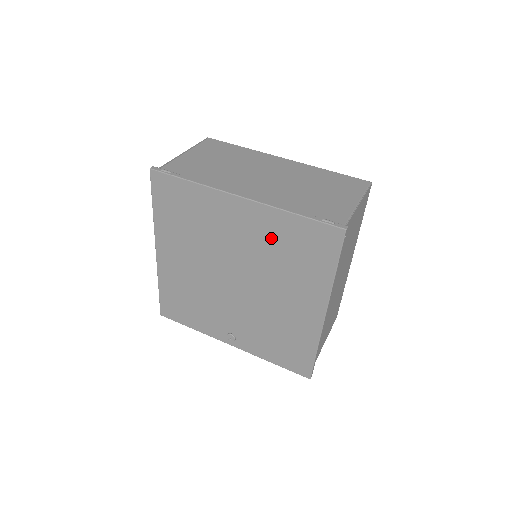
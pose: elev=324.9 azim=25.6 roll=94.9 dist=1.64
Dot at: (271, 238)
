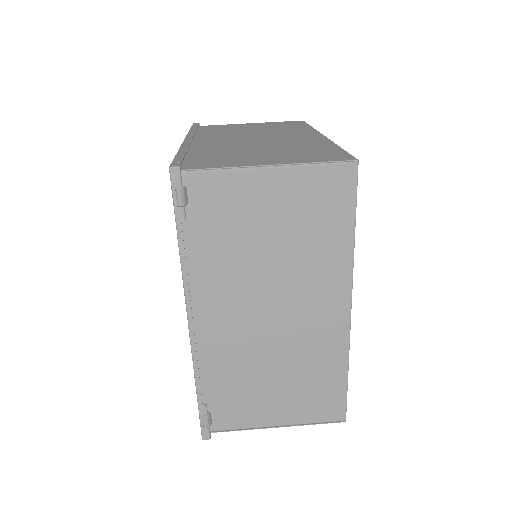
Dot at: occluded
